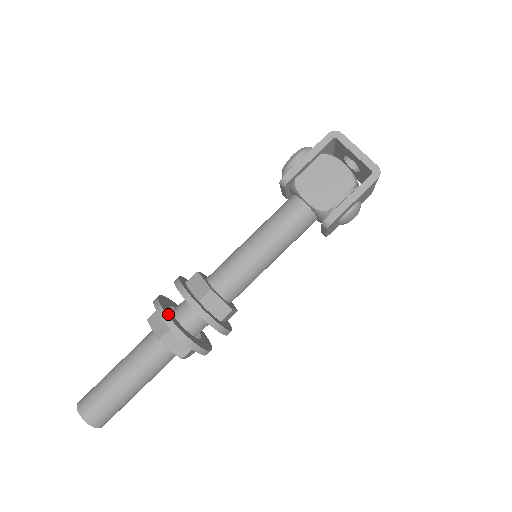
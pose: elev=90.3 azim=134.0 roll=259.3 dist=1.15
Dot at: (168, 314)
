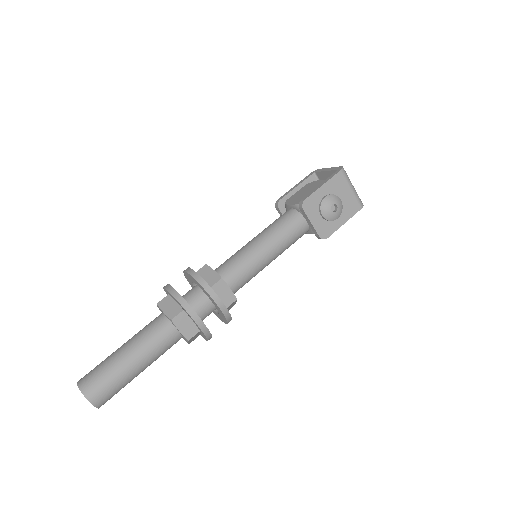
Dot at: occluded
